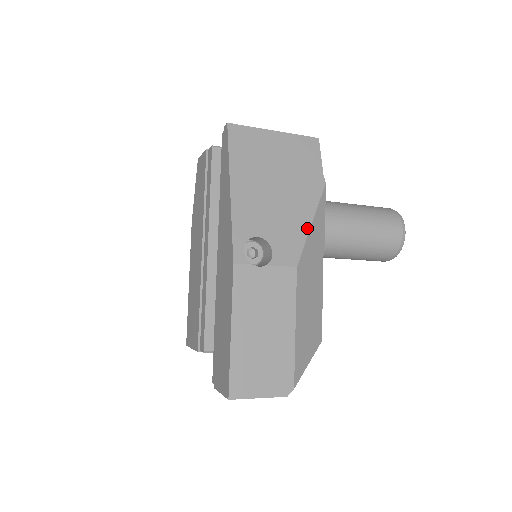
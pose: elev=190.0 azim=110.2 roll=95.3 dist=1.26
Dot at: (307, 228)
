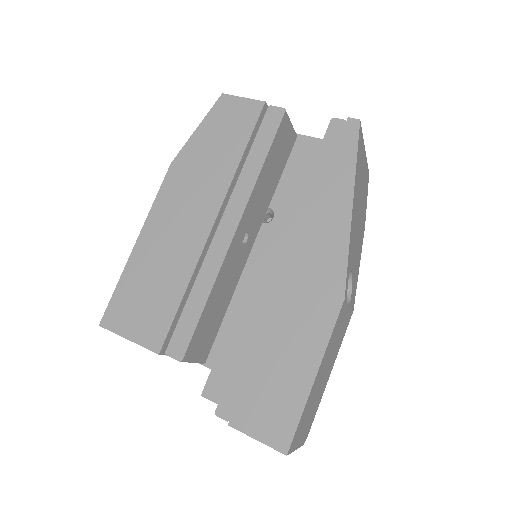
Dot at: occluded
